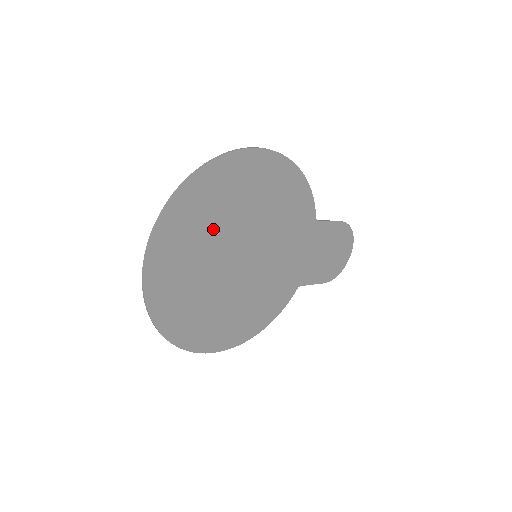
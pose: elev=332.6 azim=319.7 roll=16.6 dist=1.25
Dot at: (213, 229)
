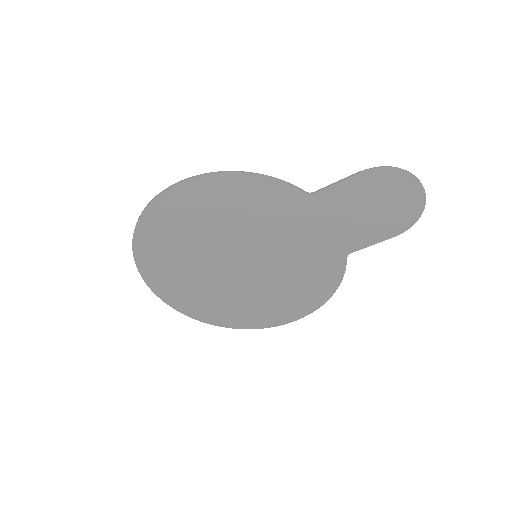
Dot at: (188, 260)
